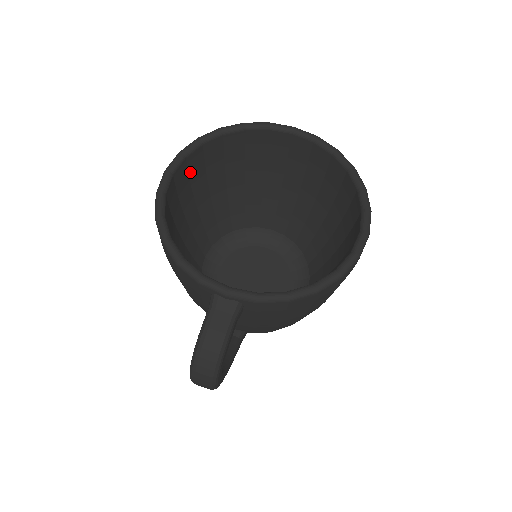
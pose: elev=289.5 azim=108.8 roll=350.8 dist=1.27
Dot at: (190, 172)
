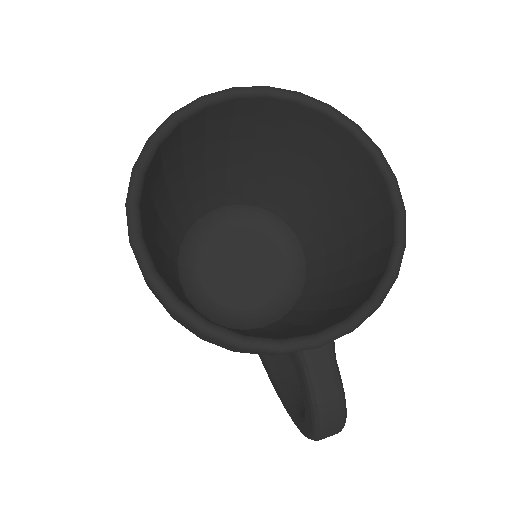
Dot at: (143, 214)
